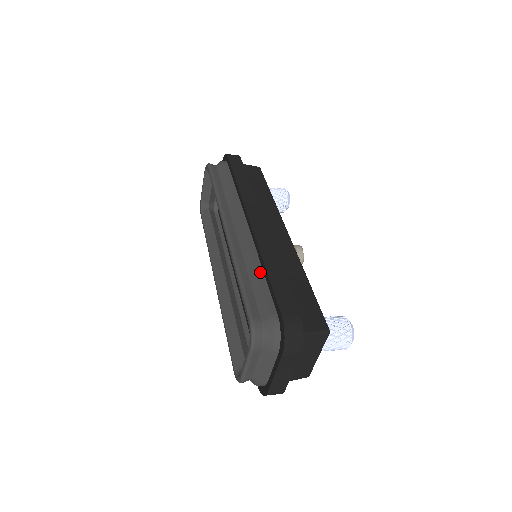
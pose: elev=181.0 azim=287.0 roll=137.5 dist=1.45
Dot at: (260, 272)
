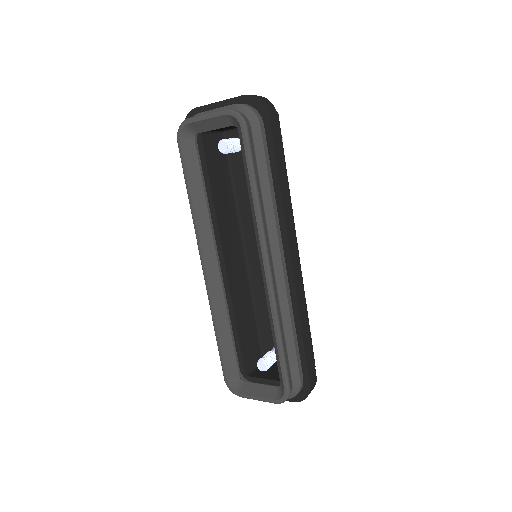
Dot at: (295, 332)
